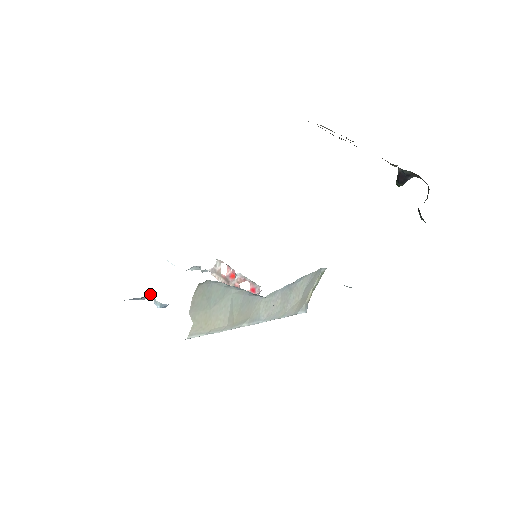
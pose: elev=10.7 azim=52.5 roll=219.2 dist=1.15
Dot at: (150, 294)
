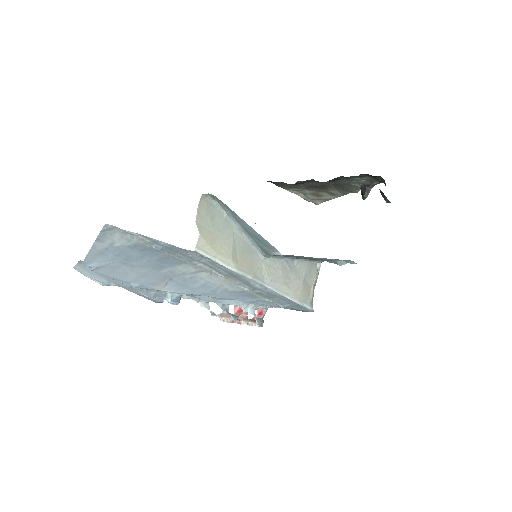
Dot at: (162, 297)
